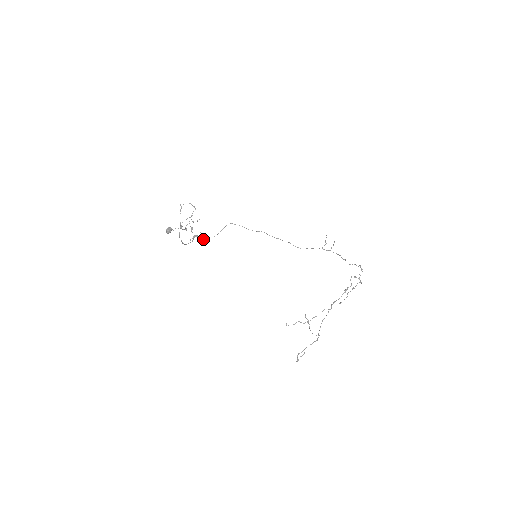
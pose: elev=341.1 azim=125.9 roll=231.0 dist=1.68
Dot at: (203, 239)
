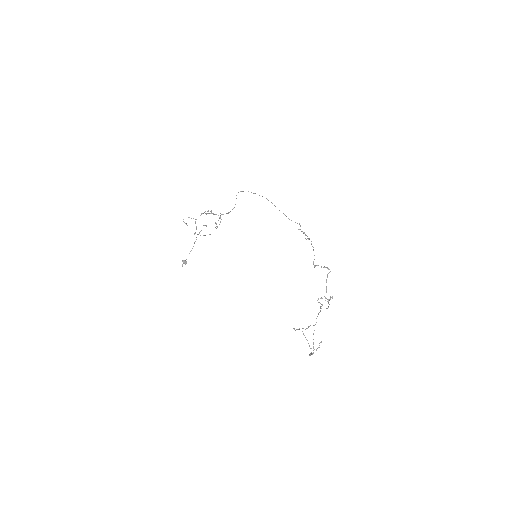
Dot at: (228, 213)
